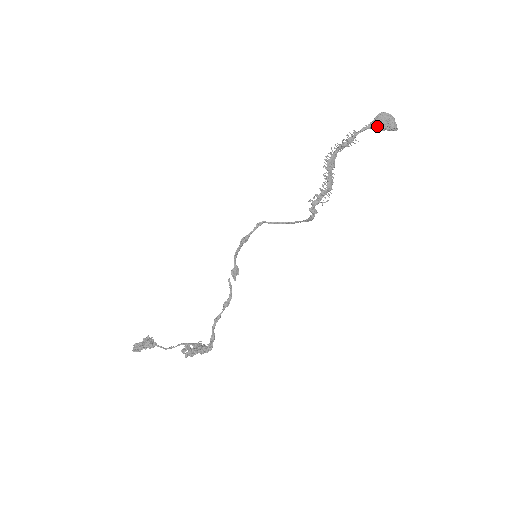
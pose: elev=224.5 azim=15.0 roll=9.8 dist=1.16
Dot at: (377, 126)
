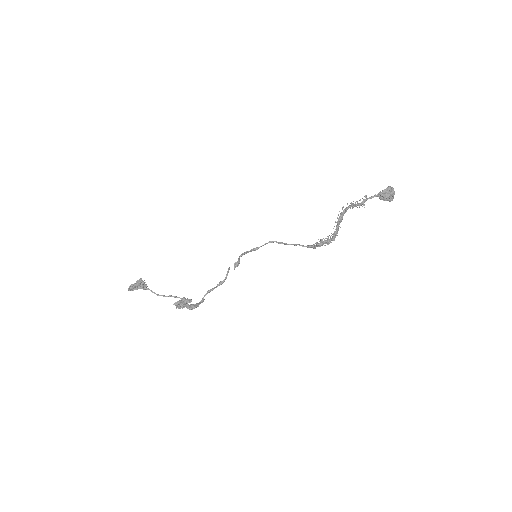
Dot at: (382, 197)
